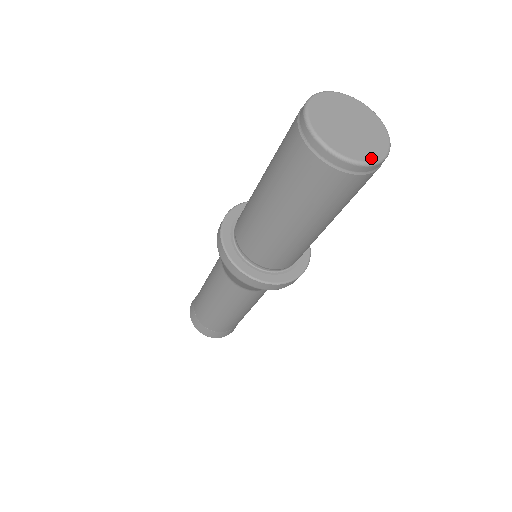
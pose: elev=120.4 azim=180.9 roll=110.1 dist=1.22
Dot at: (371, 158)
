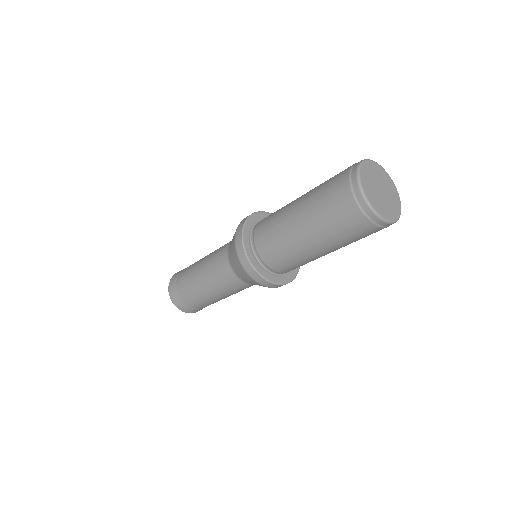
Dot at: (399, 200)
